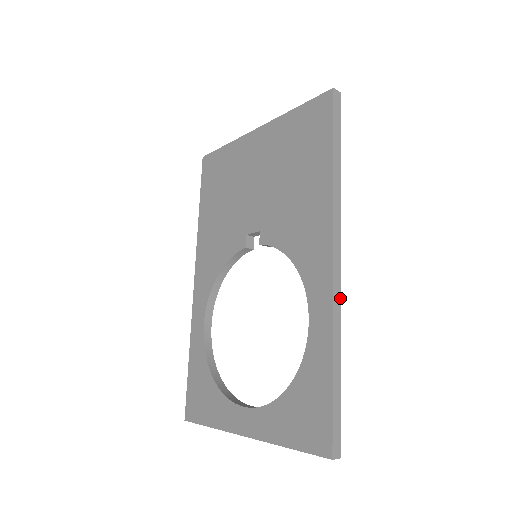
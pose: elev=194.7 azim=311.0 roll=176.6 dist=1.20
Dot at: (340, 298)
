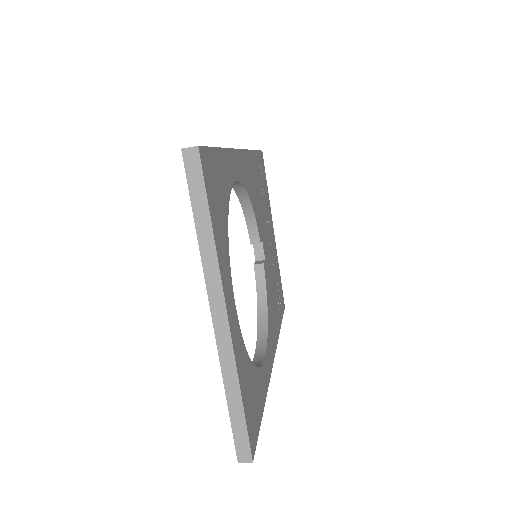
Dot at: (235, 149)
